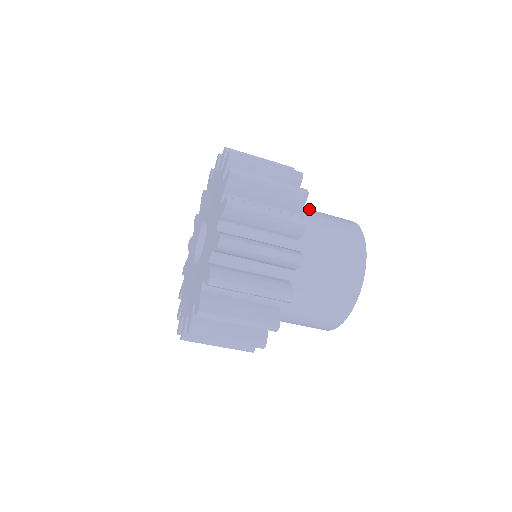
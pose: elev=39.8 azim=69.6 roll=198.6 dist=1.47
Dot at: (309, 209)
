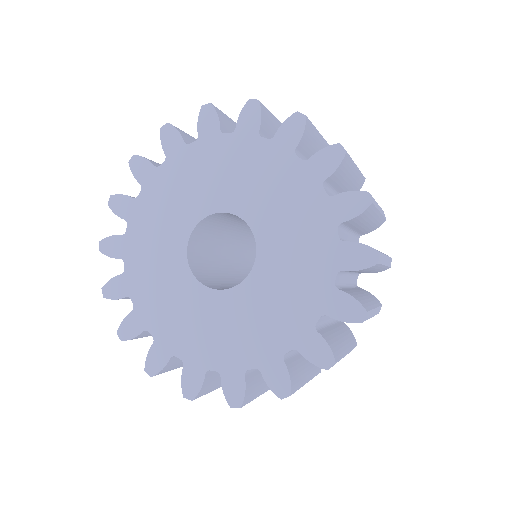
Dot at: occluded
